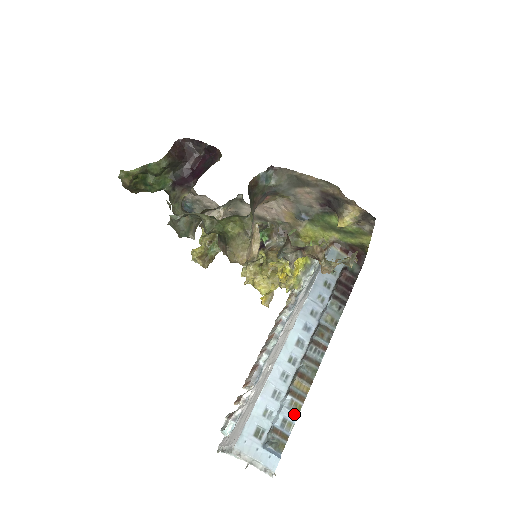
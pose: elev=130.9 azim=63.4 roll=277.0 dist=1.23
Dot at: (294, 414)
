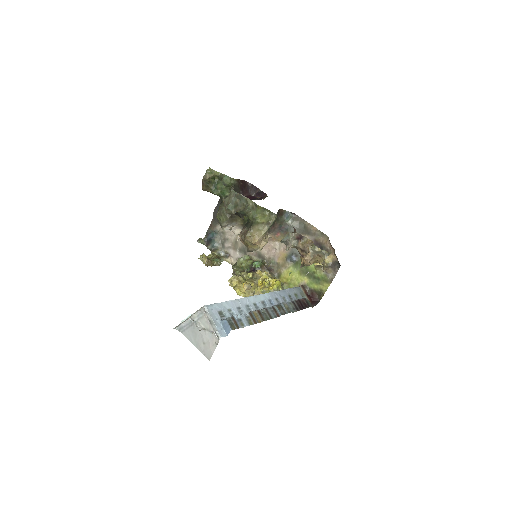
Dot at: (247, 323)
